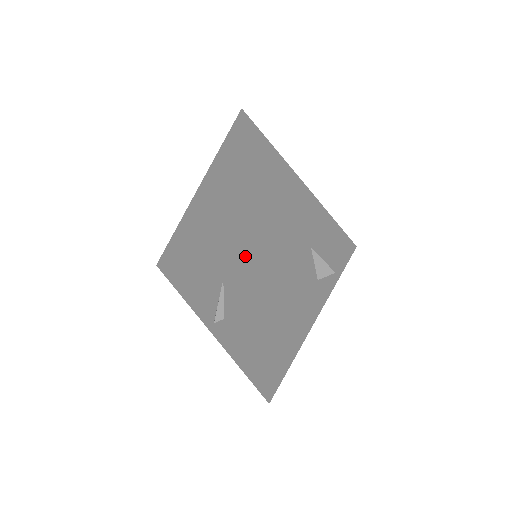
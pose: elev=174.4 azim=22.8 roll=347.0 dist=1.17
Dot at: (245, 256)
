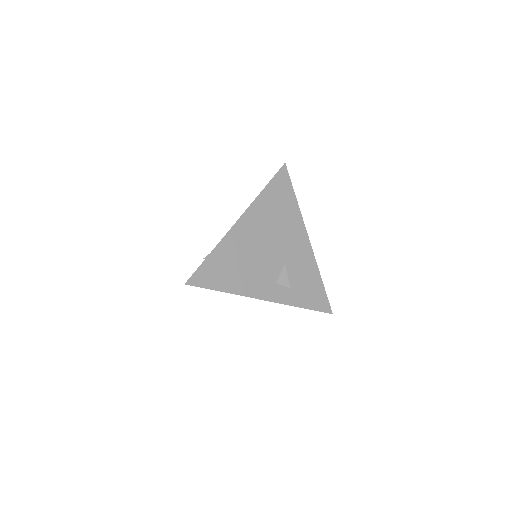
Dot at: occluded
